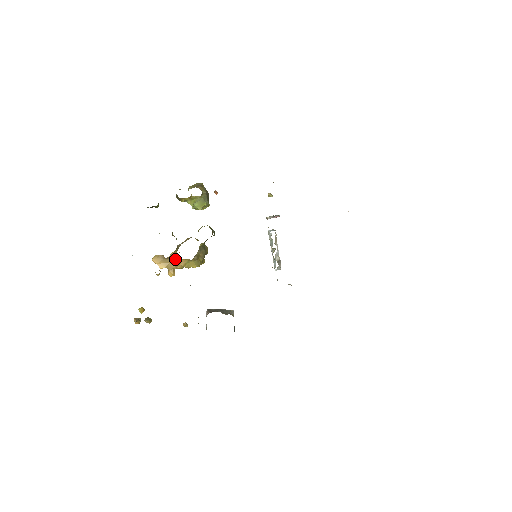
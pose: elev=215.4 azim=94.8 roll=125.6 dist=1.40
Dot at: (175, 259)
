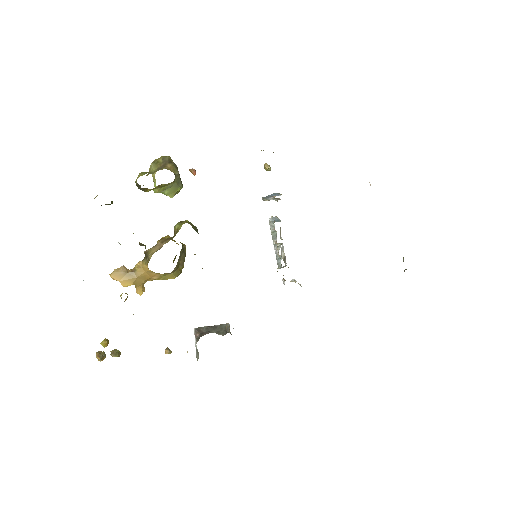
Dot at: (145, 272)
